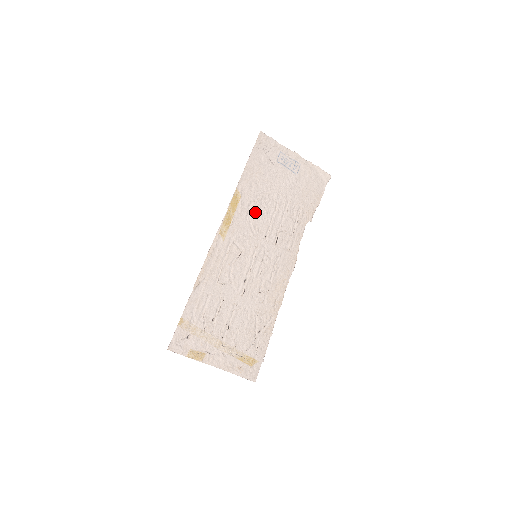
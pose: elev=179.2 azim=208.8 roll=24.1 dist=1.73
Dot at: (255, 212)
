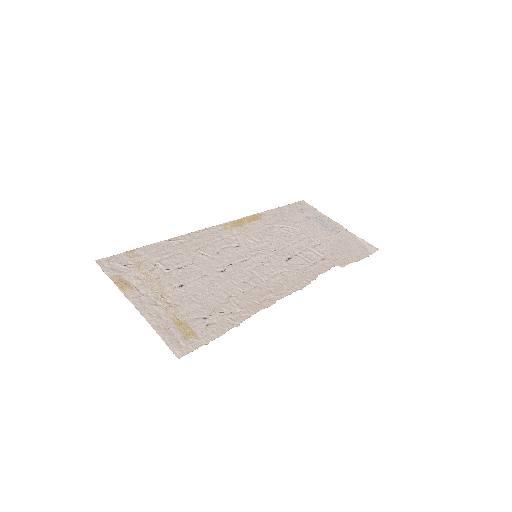
Dot at: (272, 232)
